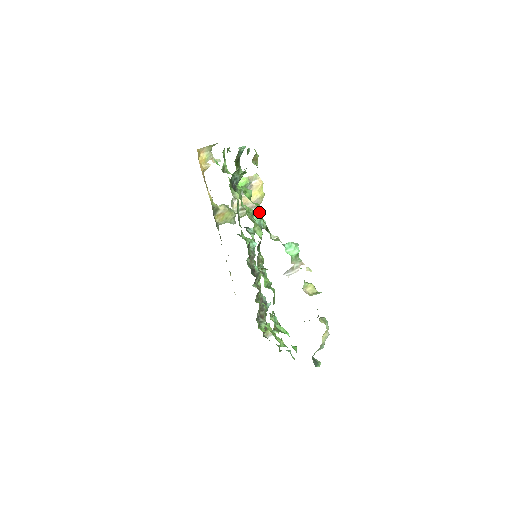
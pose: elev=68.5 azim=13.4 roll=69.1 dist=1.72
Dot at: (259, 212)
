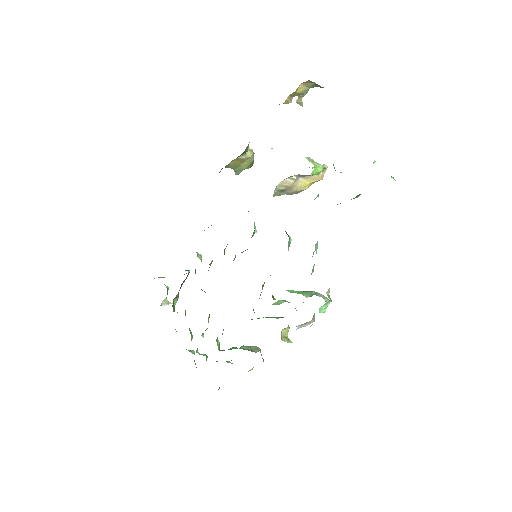
Dot at: occluded
